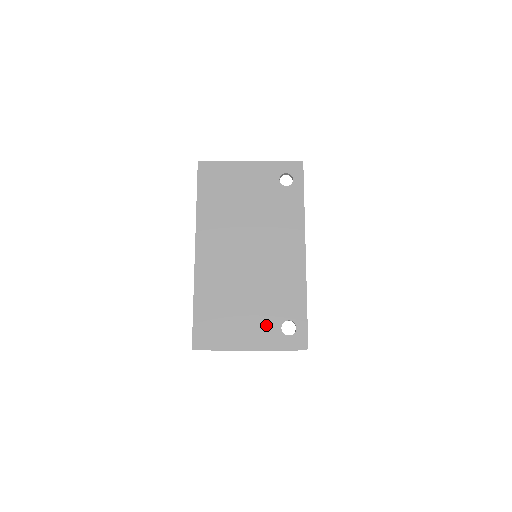
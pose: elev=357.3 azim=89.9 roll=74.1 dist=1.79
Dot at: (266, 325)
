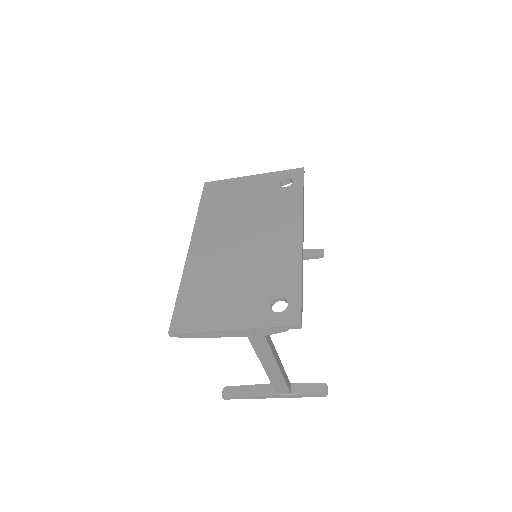
Dot at: (253, 304)
